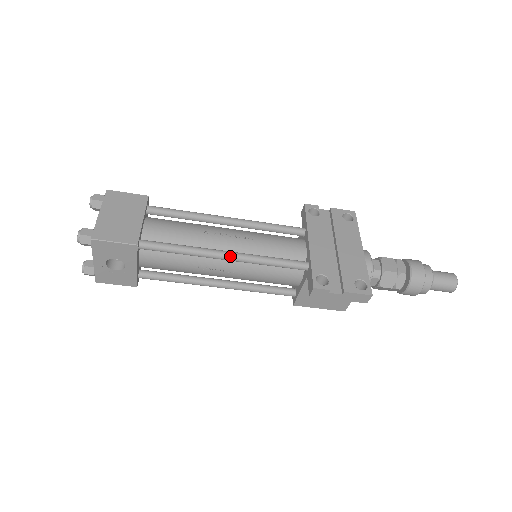
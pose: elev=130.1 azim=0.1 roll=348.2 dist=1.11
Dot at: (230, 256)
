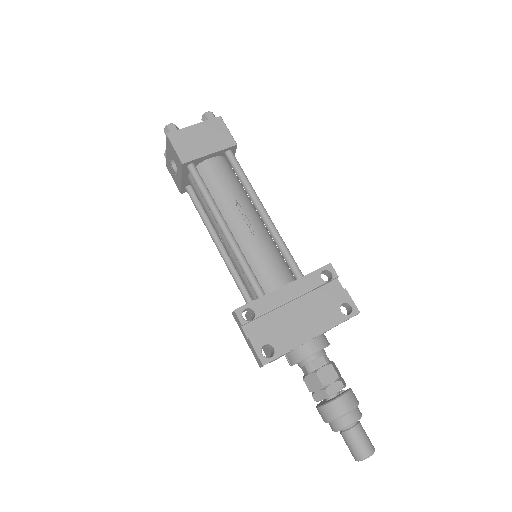
Dot at: (225, 232)
